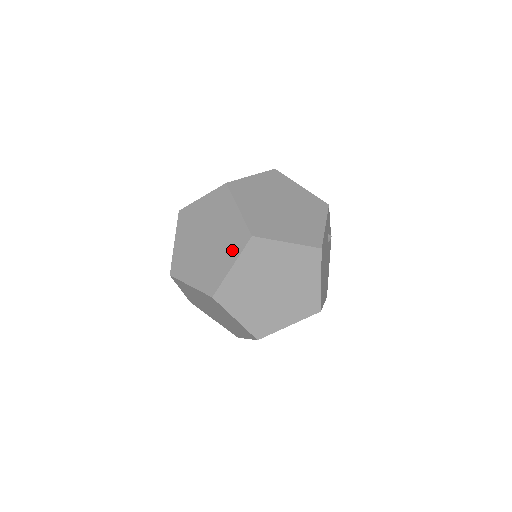
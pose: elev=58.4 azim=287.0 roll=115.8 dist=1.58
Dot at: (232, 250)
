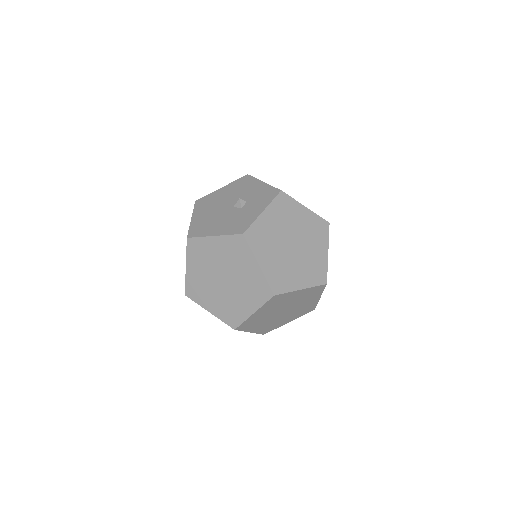
Dot at: (253, 300)
